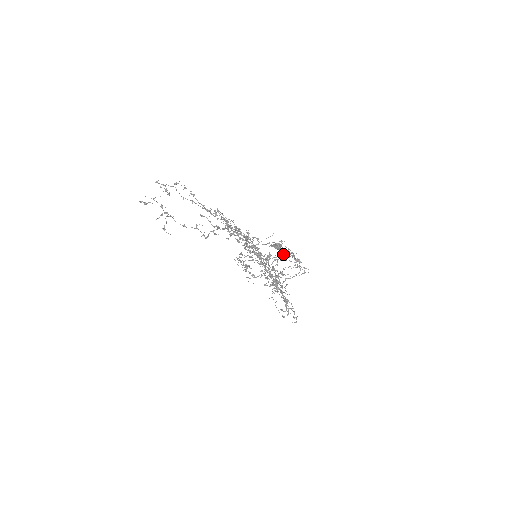
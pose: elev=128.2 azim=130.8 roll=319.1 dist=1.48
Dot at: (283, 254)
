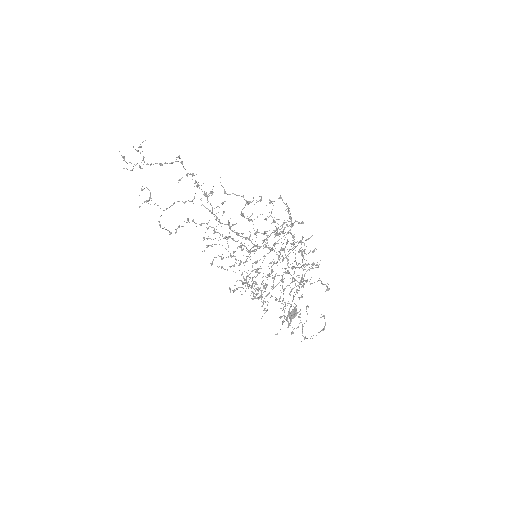
Dot at: occluded
